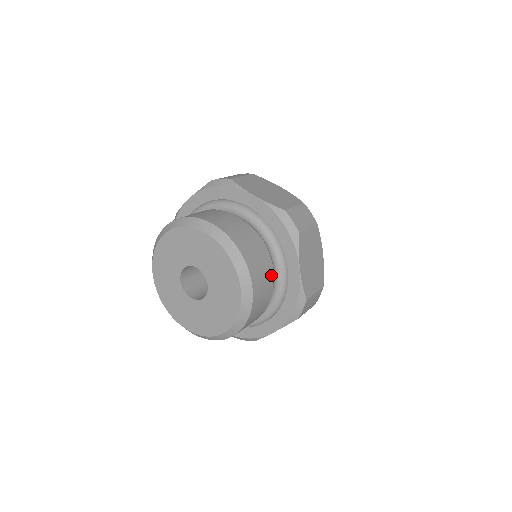
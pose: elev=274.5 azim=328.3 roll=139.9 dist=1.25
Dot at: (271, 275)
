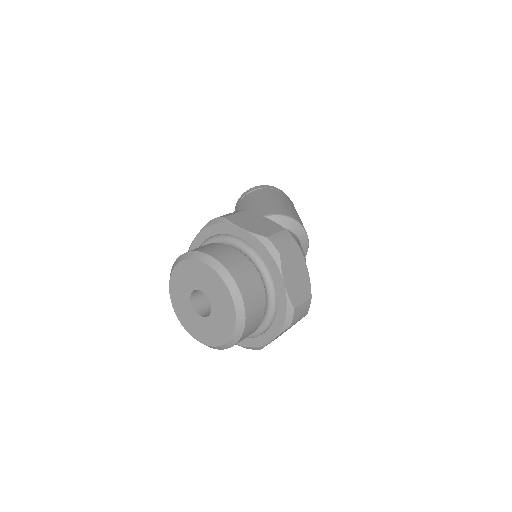
Dot at: occluded
